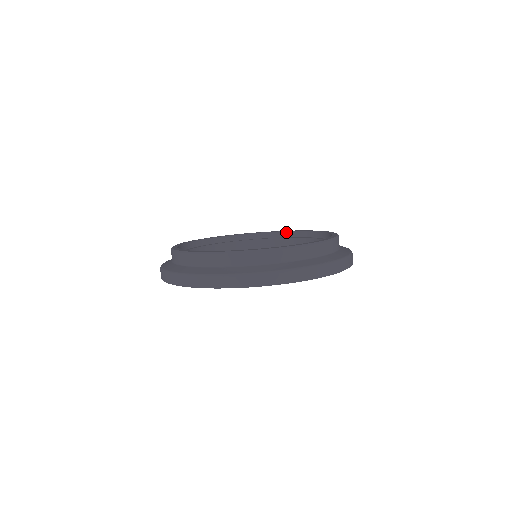
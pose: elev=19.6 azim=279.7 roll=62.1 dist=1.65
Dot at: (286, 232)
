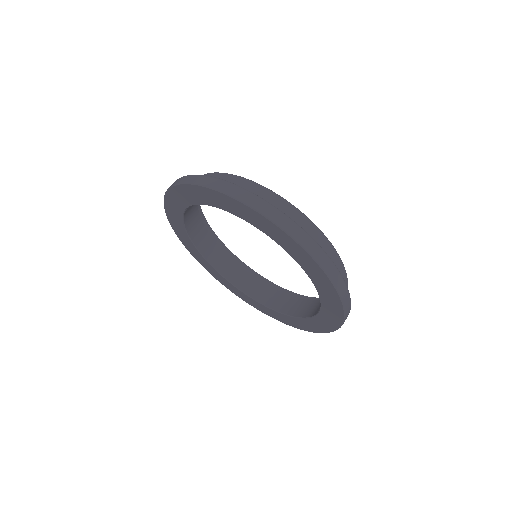
Dot at: (260, 276)
